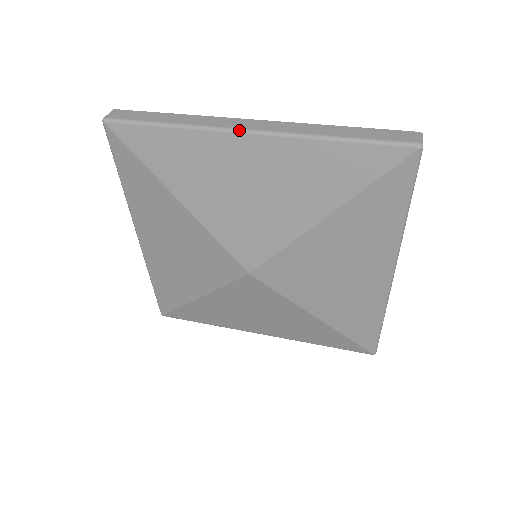
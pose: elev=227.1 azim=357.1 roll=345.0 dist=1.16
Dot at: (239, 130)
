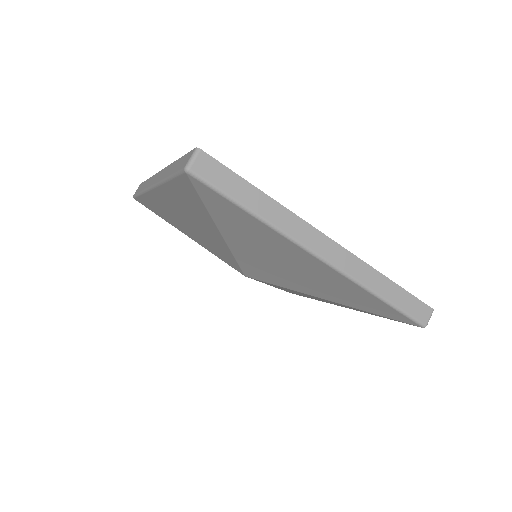
Dot at: (315, 254)
